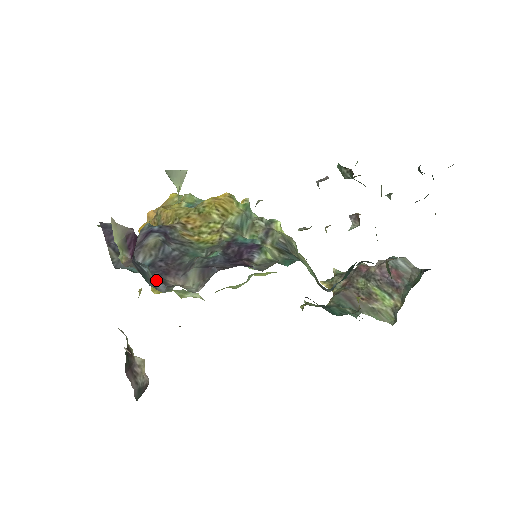
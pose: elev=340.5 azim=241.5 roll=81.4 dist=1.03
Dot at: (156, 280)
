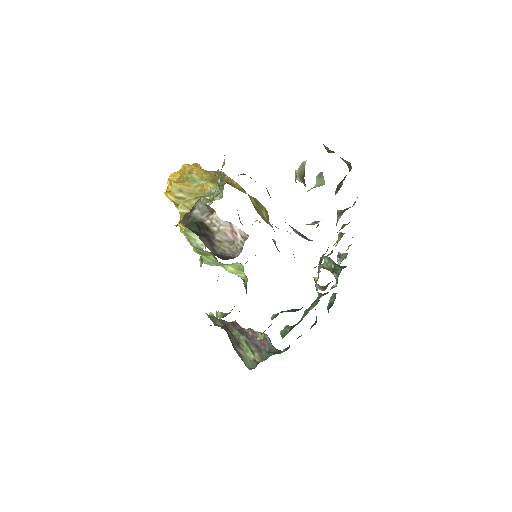
Dot at: occluded
